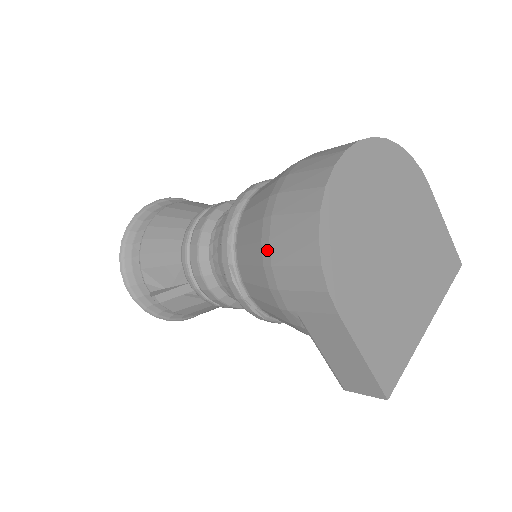
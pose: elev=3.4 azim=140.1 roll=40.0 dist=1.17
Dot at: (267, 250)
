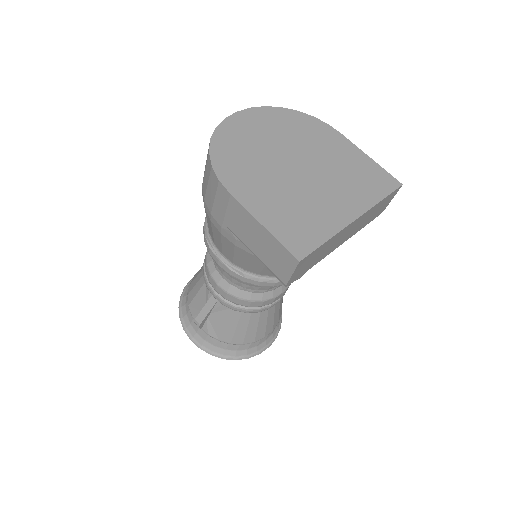
Dot at: (203, 193)
